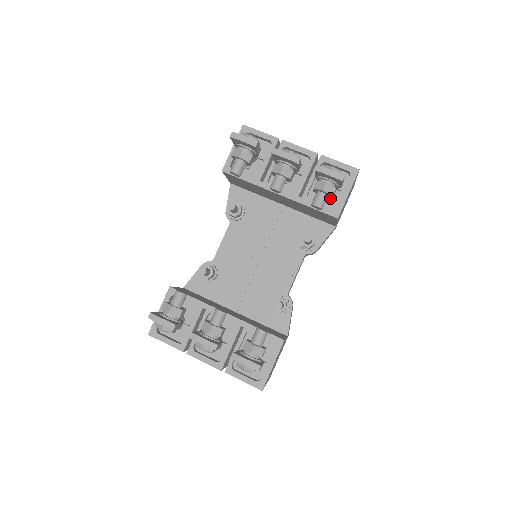
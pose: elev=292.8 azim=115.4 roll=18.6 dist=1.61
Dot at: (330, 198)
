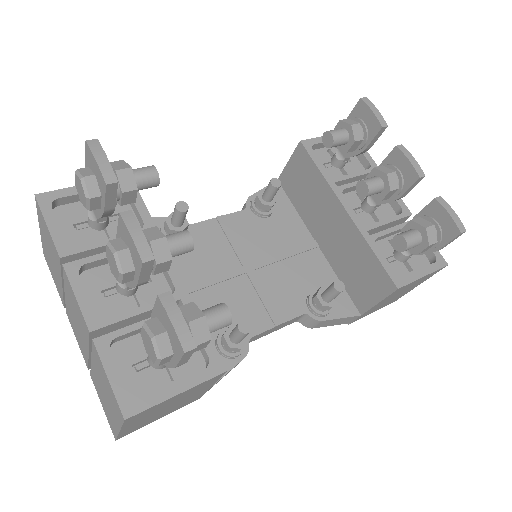
Dot at: (416, 252)
